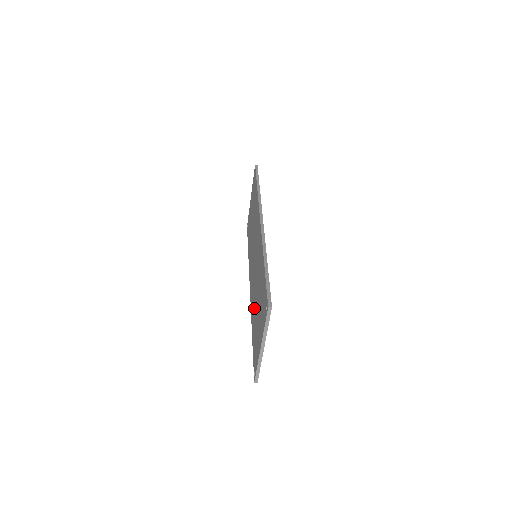
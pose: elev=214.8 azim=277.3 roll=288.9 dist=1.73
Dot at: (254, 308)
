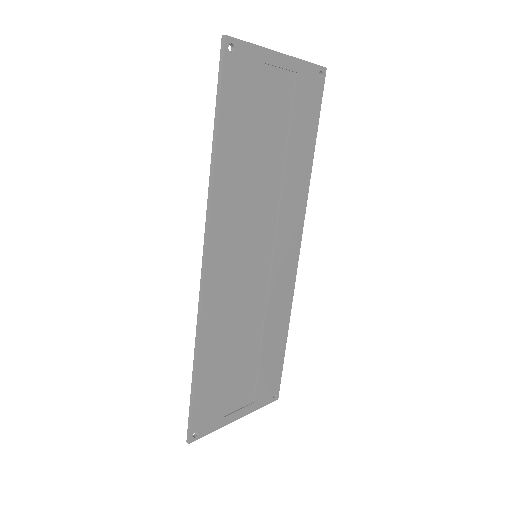
Dot at: occluded
